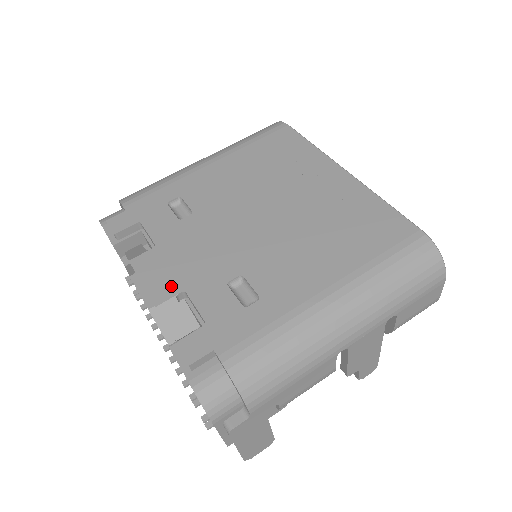
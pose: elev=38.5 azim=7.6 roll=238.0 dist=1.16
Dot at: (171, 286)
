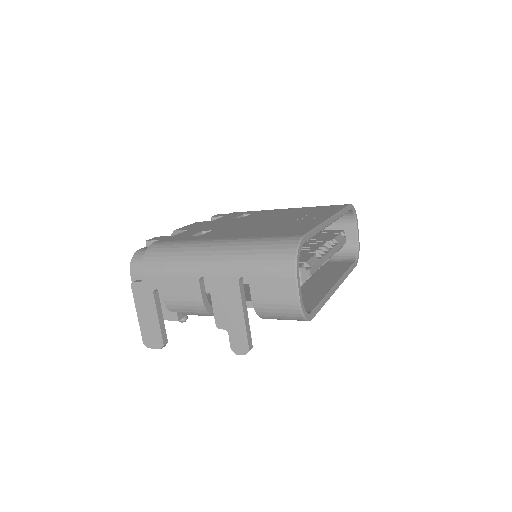
Dot at: (190, 228)
